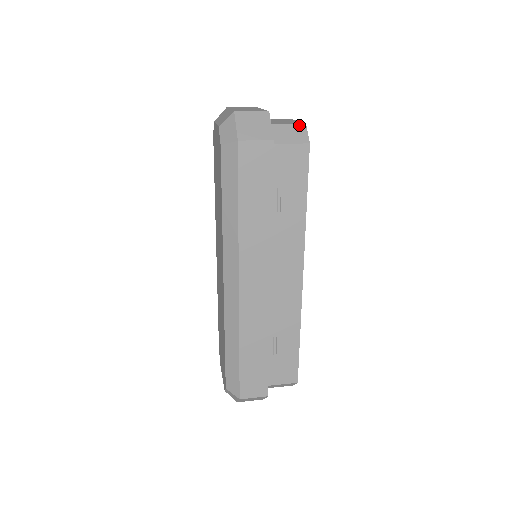
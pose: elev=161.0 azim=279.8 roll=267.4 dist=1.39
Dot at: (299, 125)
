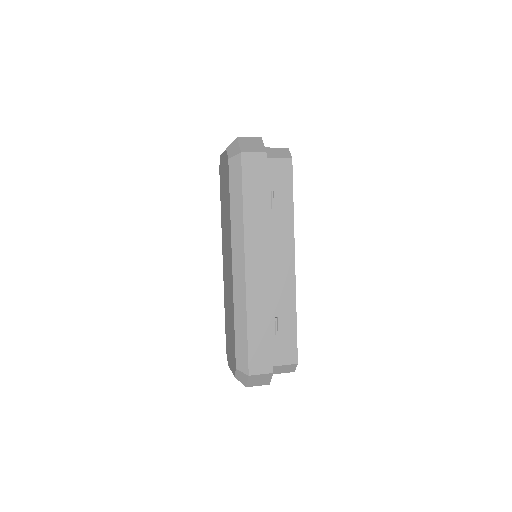
Dot at: (283, 148)
